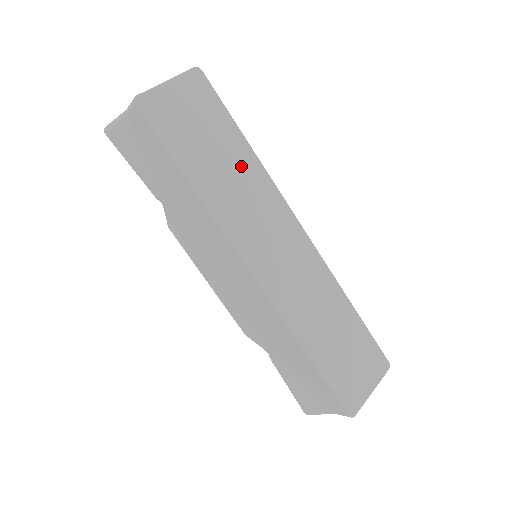
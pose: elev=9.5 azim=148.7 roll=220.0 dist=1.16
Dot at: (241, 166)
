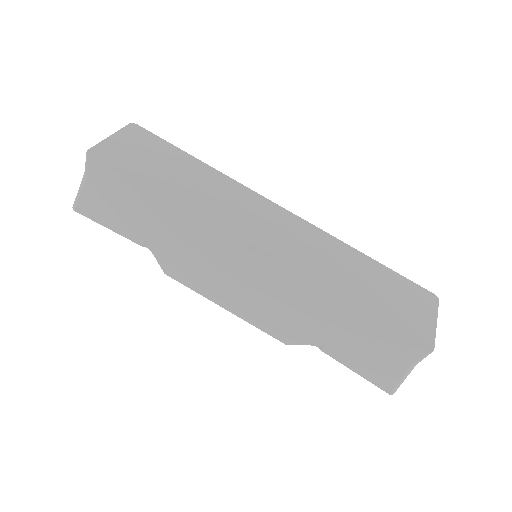
Dot at: (203, 177)
